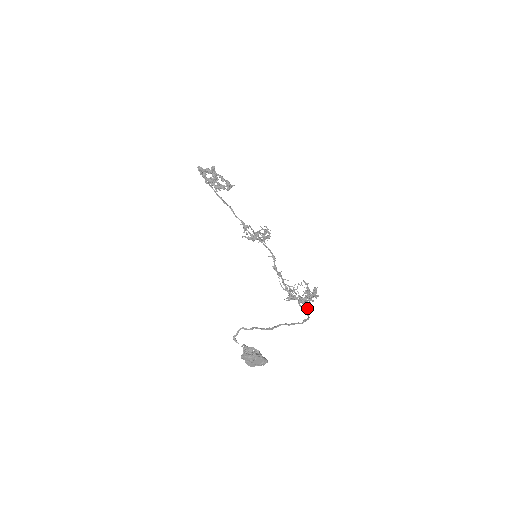
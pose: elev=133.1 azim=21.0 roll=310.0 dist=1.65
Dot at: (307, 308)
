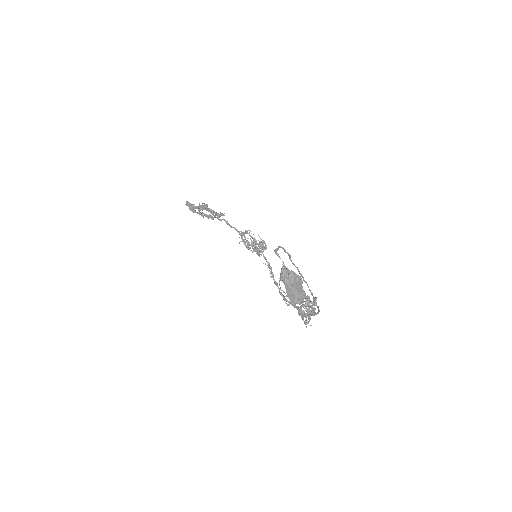
Dot at: (306, 321)
